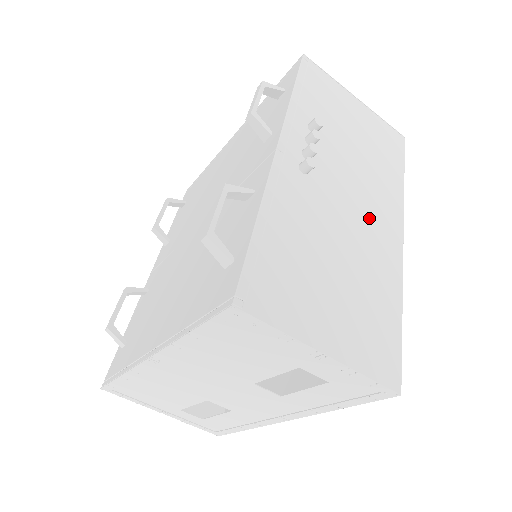
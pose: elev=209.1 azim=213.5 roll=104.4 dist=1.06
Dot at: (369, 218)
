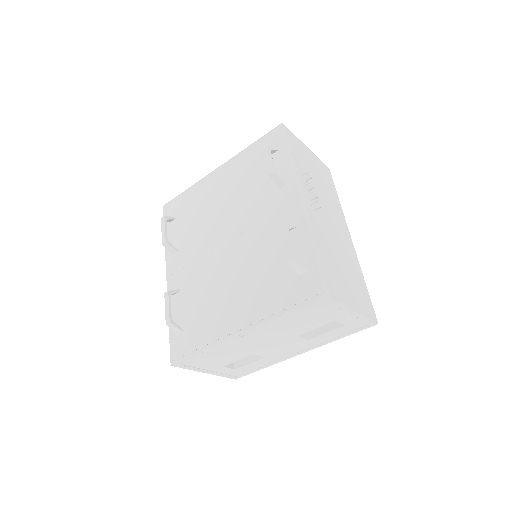
Dot at: (339, 230)
